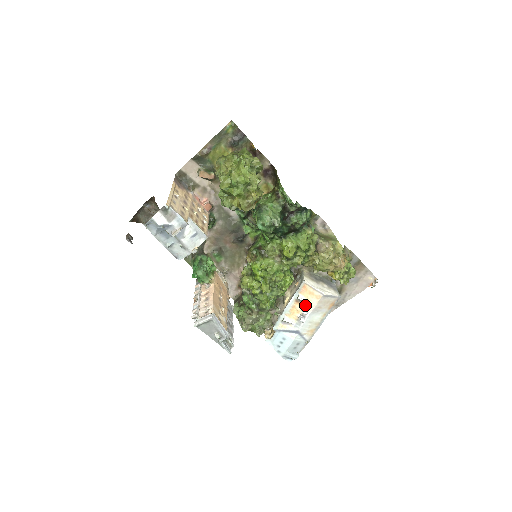
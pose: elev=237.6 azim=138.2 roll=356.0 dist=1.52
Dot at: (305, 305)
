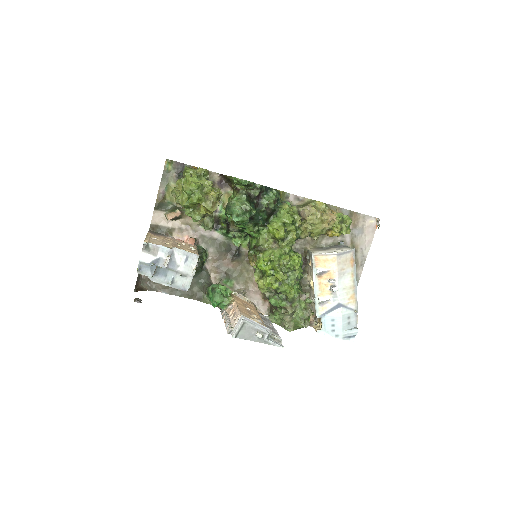
Dot at: (328, 275)
